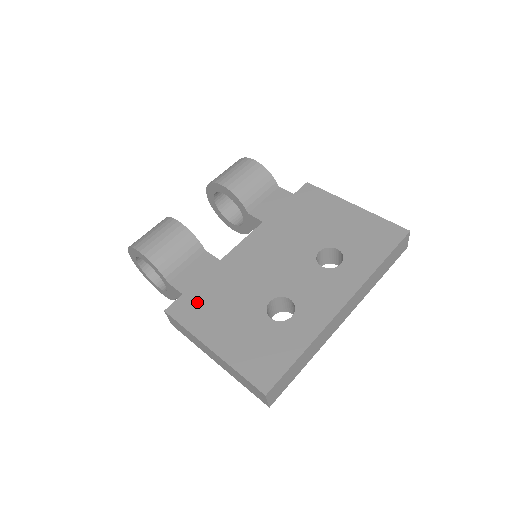
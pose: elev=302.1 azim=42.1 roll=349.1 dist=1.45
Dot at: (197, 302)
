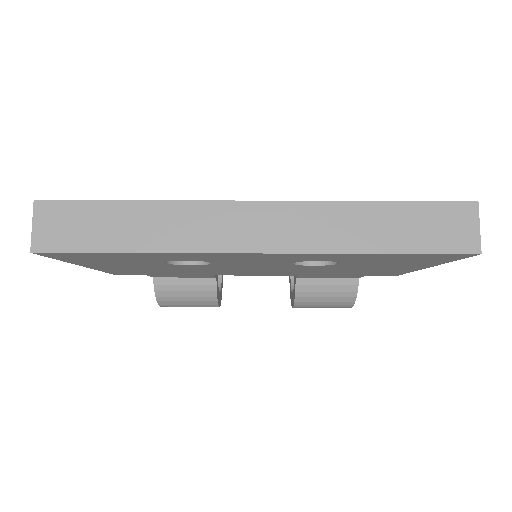
Dot at: occluded
